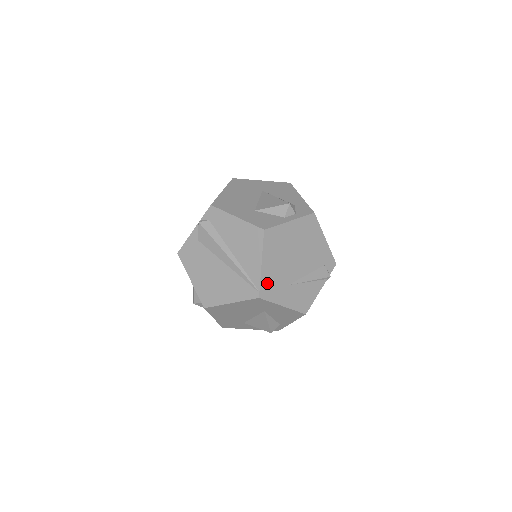
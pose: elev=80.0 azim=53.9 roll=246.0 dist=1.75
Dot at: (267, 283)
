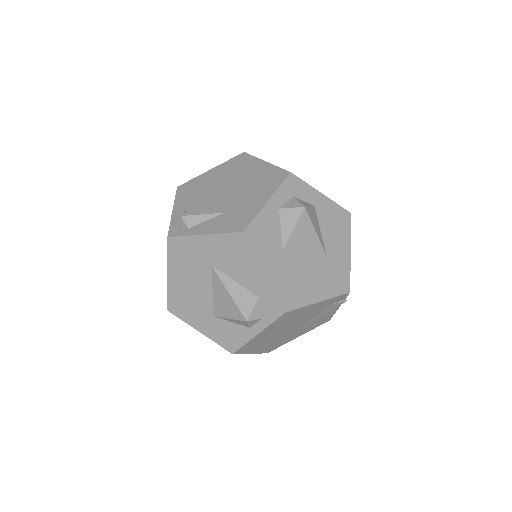
Dot at: (268, 349)
